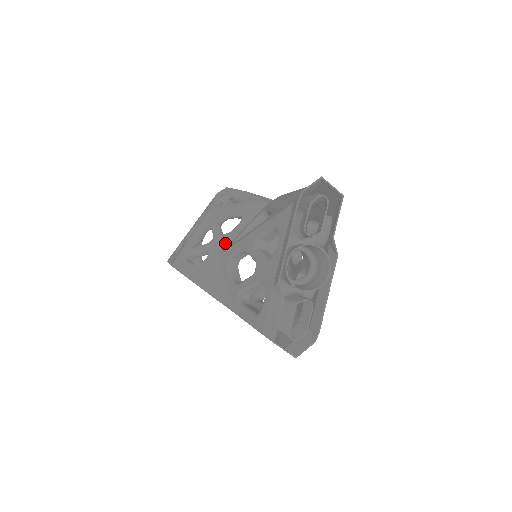
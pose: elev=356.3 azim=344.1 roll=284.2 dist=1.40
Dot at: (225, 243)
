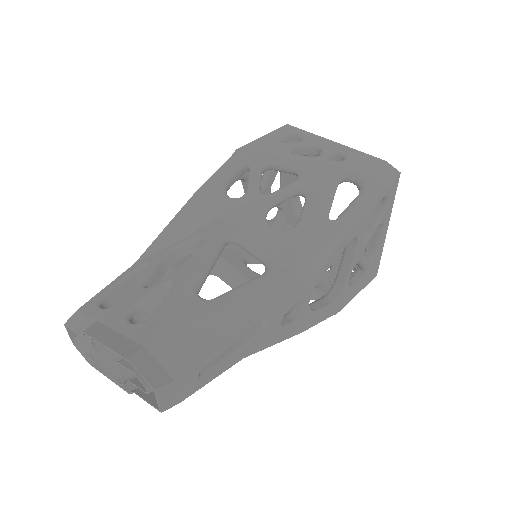
Dot at: (244, 219)
